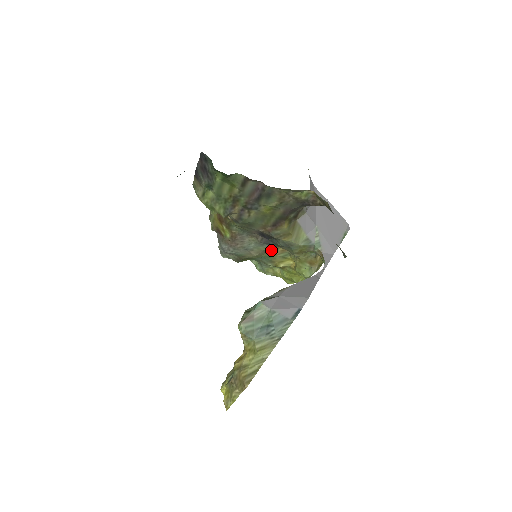
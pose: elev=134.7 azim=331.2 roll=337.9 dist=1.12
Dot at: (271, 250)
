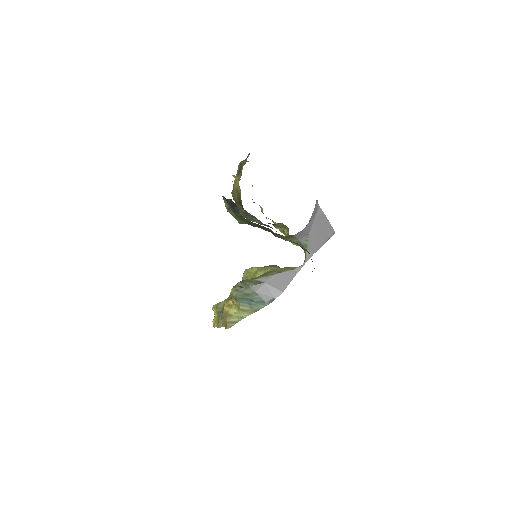
Dot at: occluded
